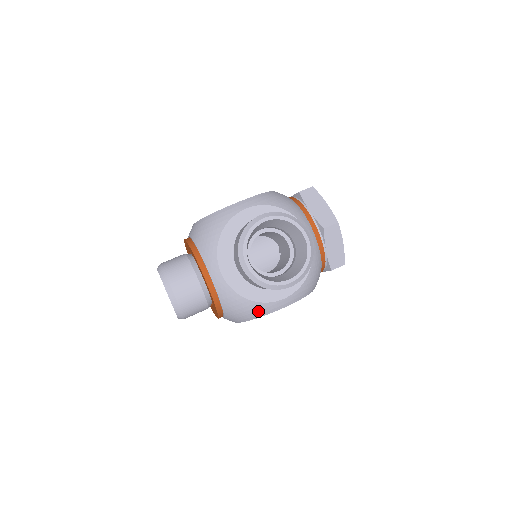
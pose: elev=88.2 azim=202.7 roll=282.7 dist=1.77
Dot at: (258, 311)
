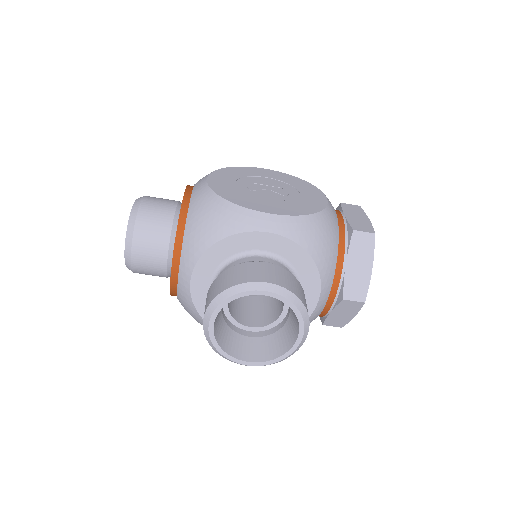
Dot at: occluded
